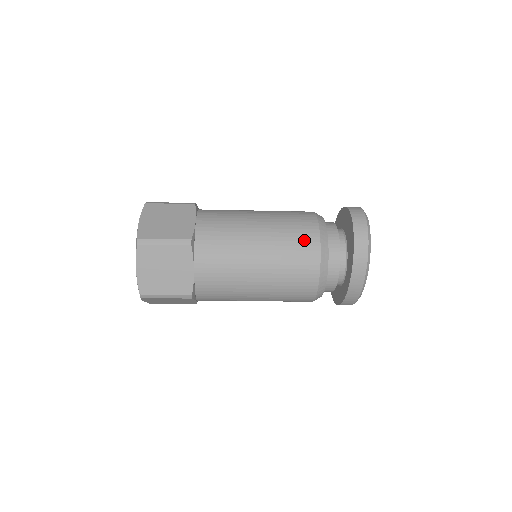
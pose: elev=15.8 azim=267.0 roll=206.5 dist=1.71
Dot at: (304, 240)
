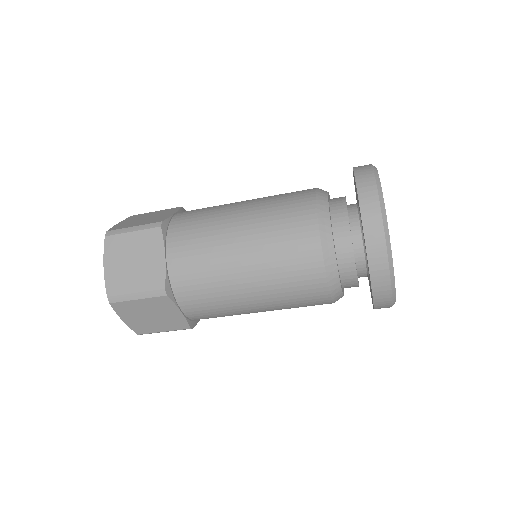
Dot at: (295, 202)
